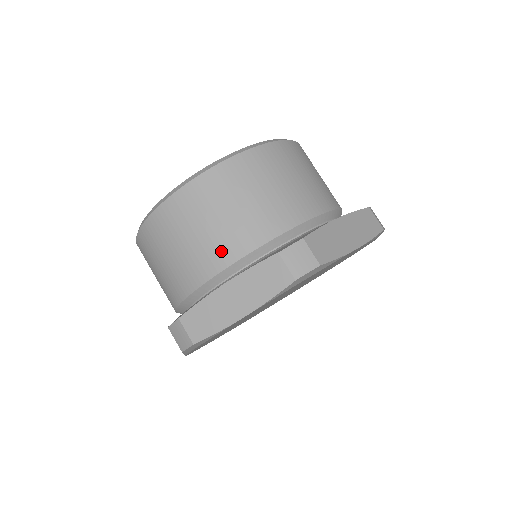
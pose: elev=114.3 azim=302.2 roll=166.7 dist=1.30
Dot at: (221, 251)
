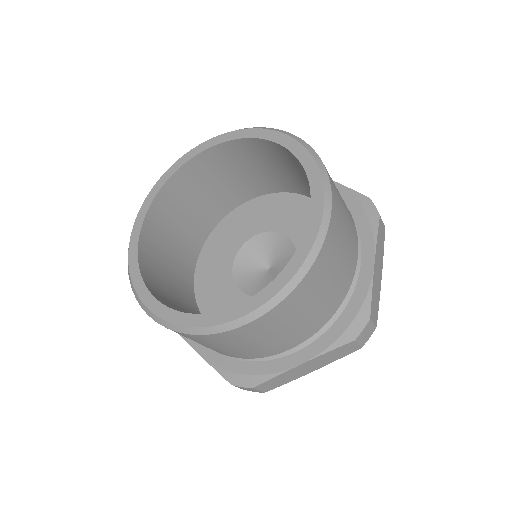
Dot at: (293, 341)
